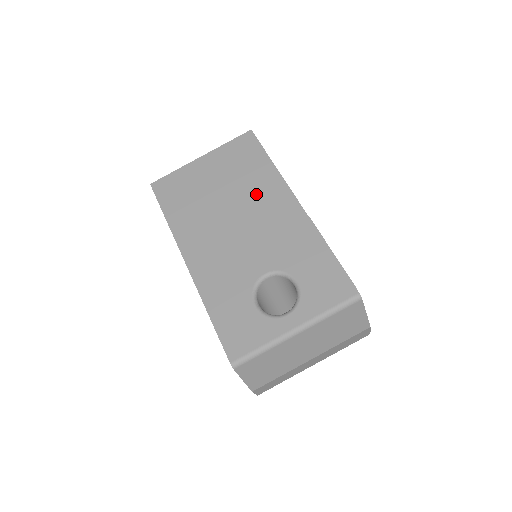
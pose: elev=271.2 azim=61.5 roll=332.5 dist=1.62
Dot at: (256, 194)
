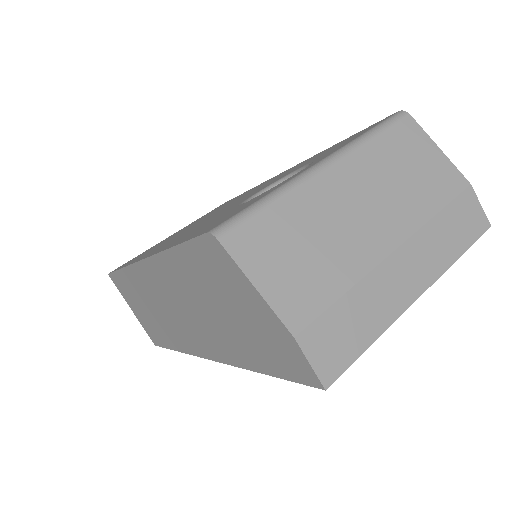
Dot at: (234, 200)
